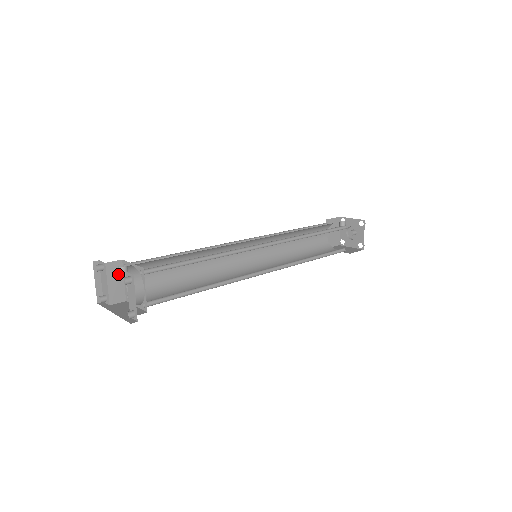
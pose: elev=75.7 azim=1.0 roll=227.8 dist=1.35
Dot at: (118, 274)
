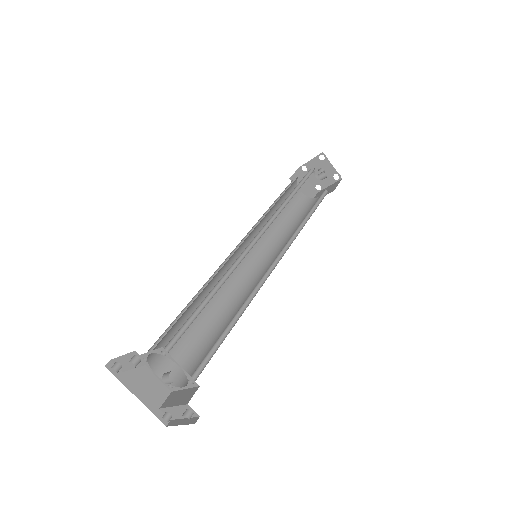
Dot at: occluded
